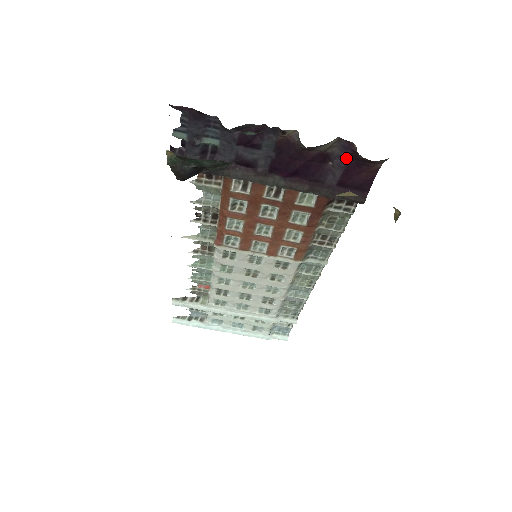
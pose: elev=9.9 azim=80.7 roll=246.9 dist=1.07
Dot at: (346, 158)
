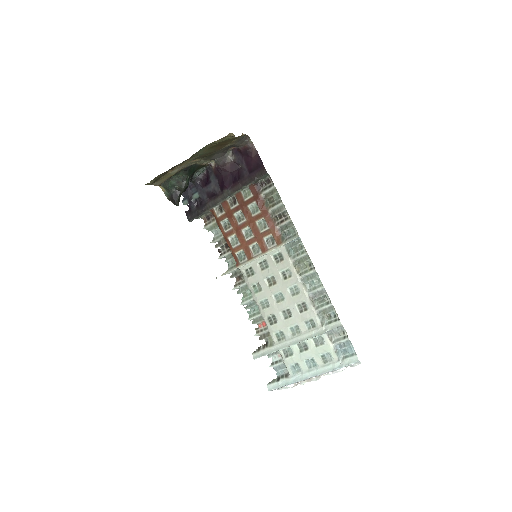
Dot at: (241, 157)
